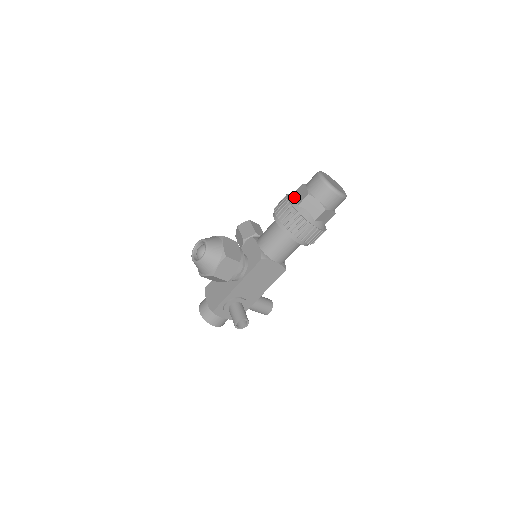
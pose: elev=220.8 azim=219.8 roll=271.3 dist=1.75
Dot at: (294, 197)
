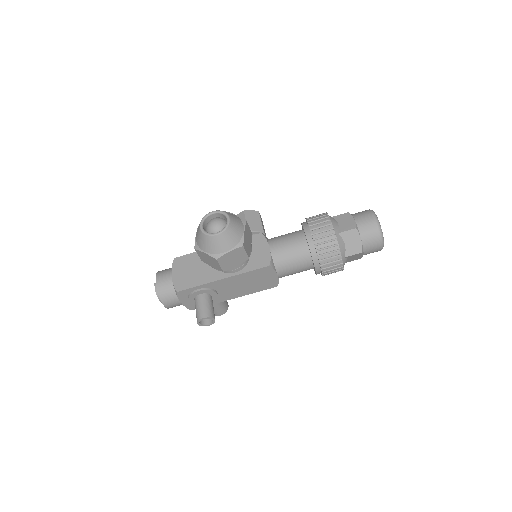
Dot at: (336, 221)
